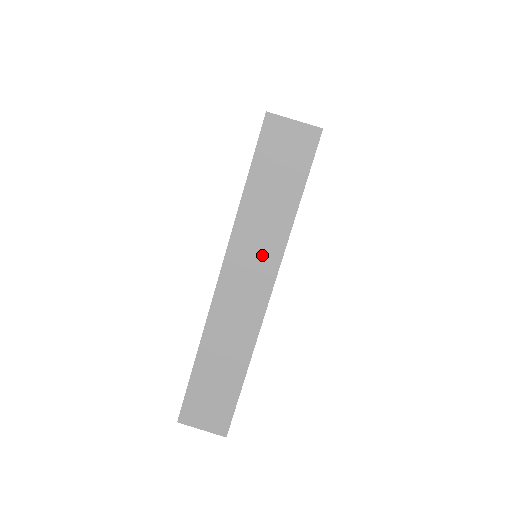
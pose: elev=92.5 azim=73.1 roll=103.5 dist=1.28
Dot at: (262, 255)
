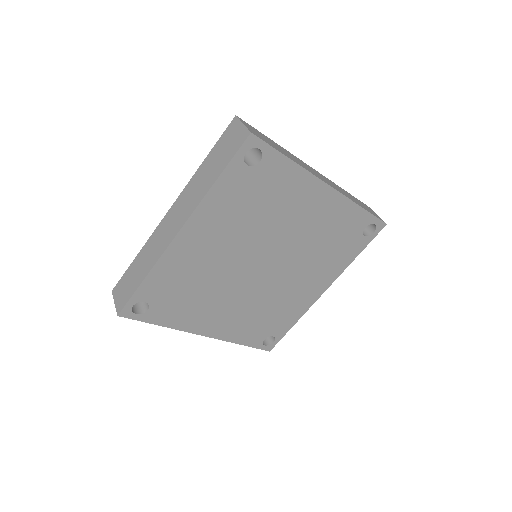
Dot at: (189, 204)
